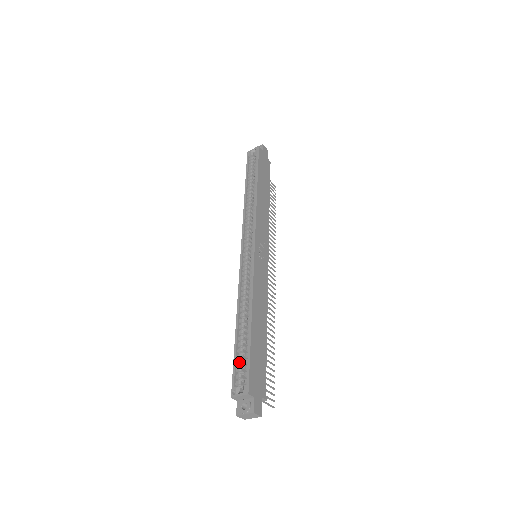
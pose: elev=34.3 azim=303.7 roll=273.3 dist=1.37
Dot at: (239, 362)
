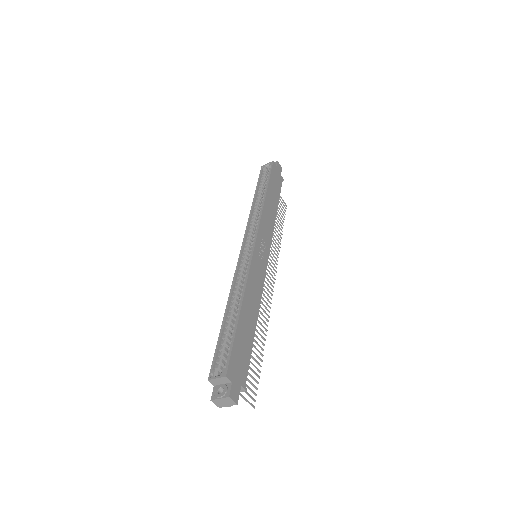
Dot at: (222, 347)
